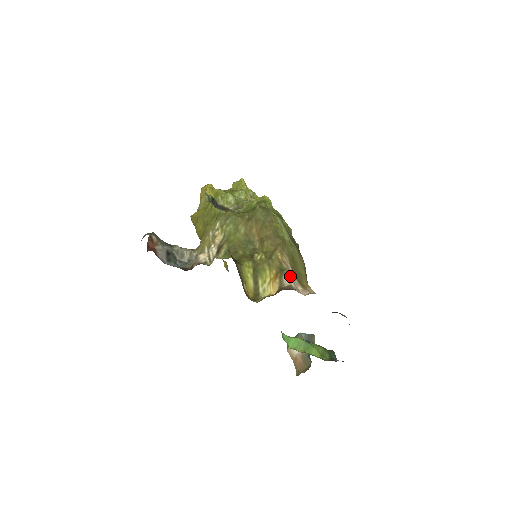
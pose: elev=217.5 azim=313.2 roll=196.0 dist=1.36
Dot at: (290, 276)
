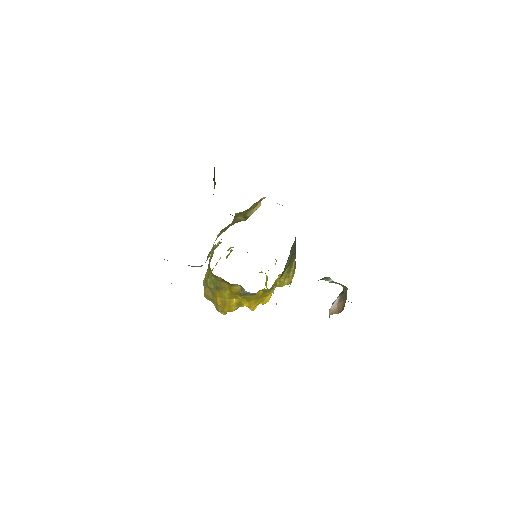
Dot at: occluded
